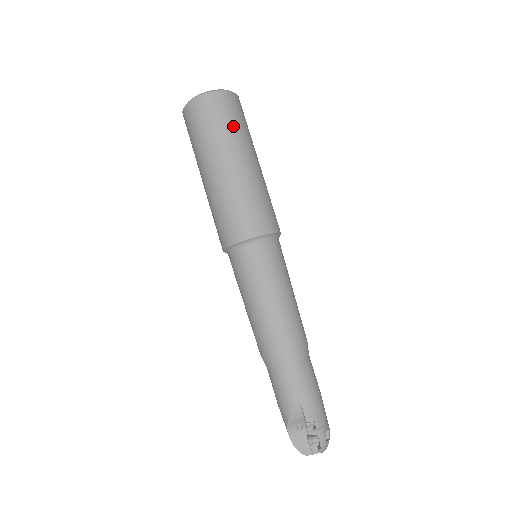
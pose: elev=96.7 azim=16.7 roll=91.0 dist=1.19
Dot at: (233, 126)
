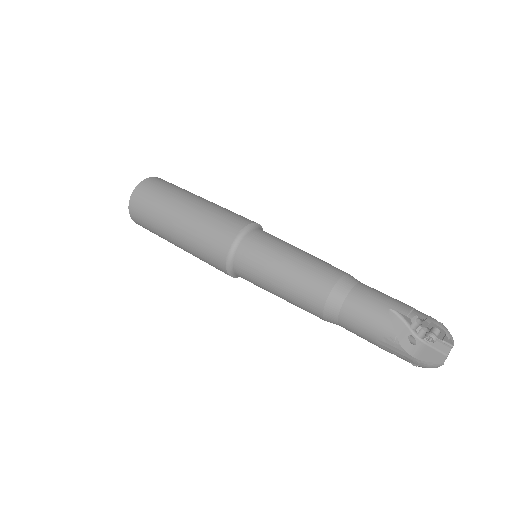
Dot at: (175, 187)
